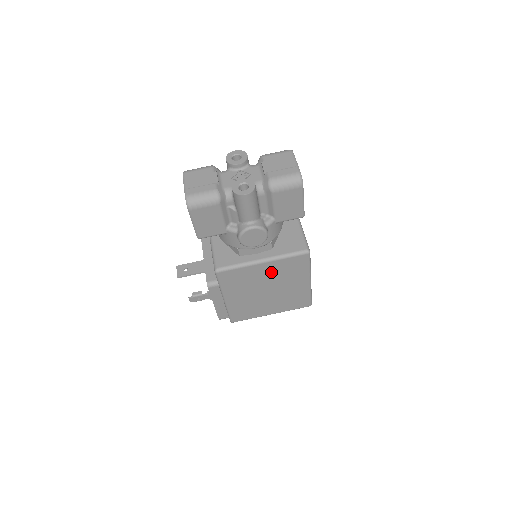
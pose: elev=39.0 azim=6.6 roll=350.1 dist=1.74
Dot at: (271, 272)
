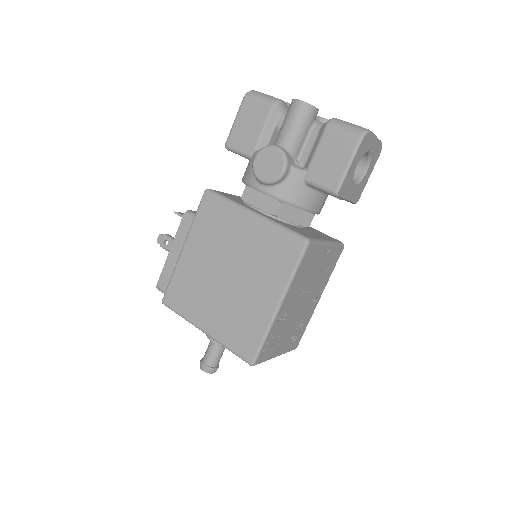
Dot at: (250, 241)
